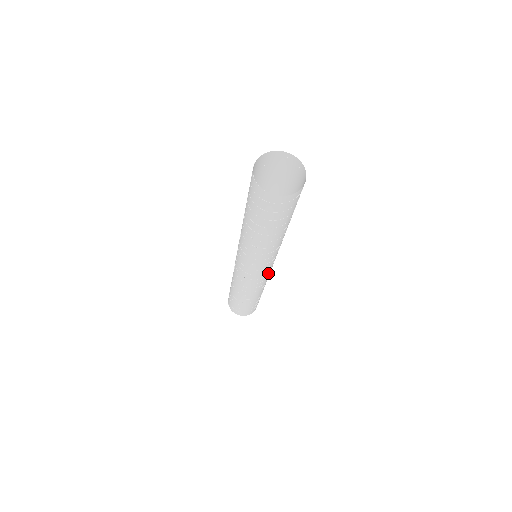
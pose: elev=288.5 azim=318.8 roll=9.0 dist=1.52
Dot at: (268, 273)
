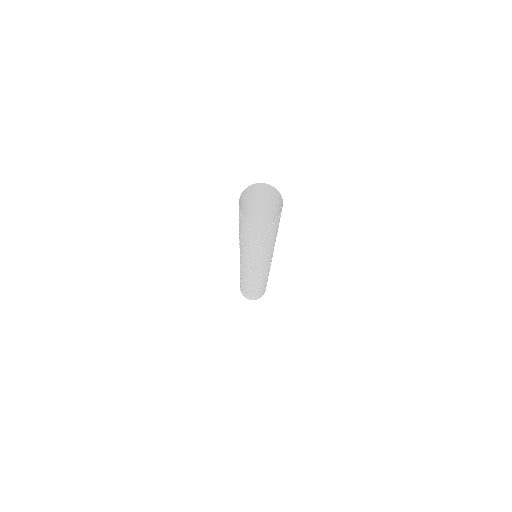
Dot at: (261, 274)
